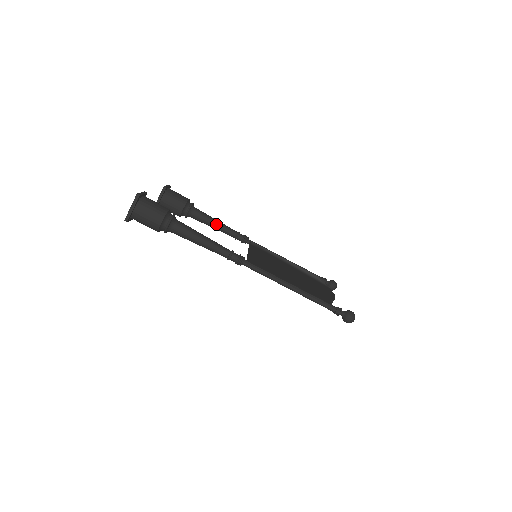
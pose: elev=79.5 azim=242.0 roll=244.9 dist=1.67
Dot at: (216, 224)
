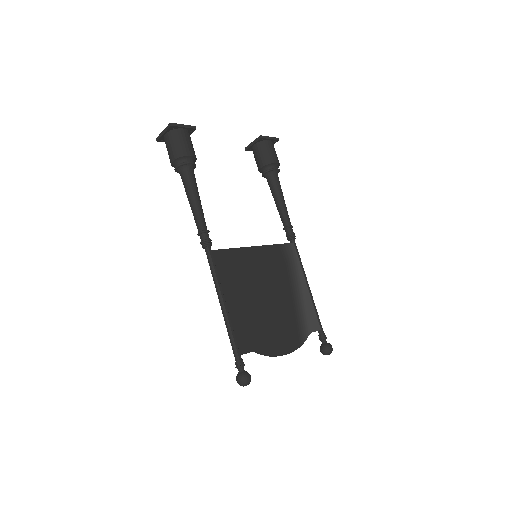
Dot at: (278, 203)
